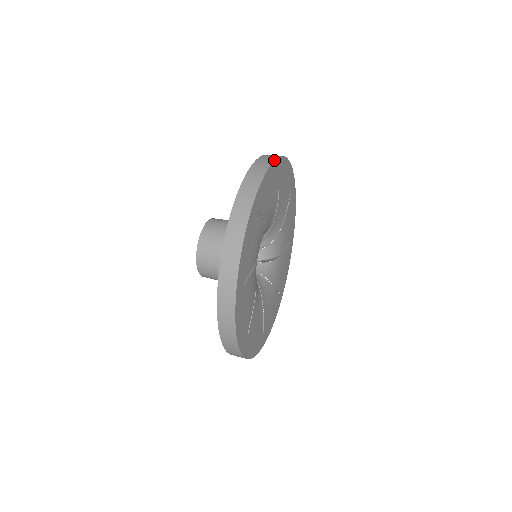
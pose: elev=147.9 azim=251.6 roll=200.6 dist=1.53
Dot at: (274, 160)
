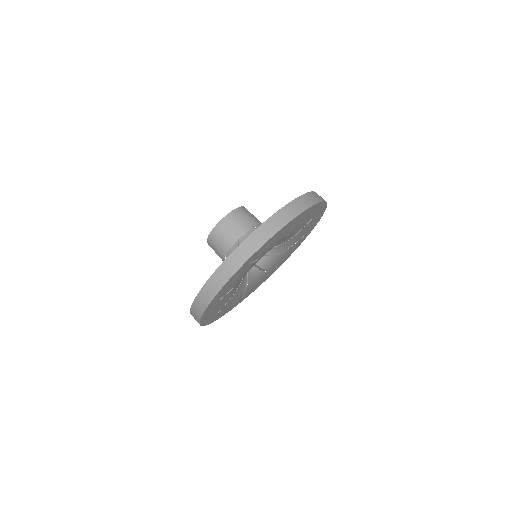
Dot at: (229, 279)
